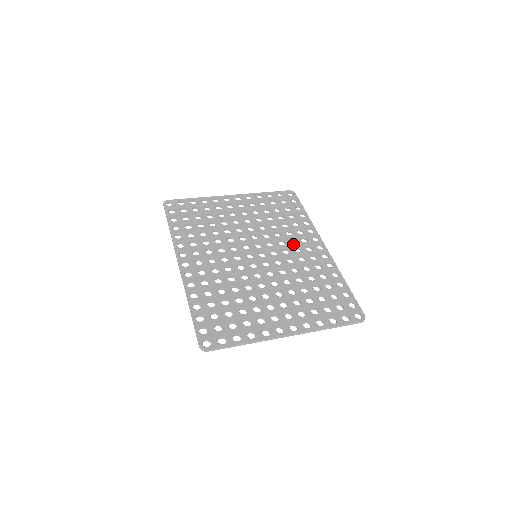
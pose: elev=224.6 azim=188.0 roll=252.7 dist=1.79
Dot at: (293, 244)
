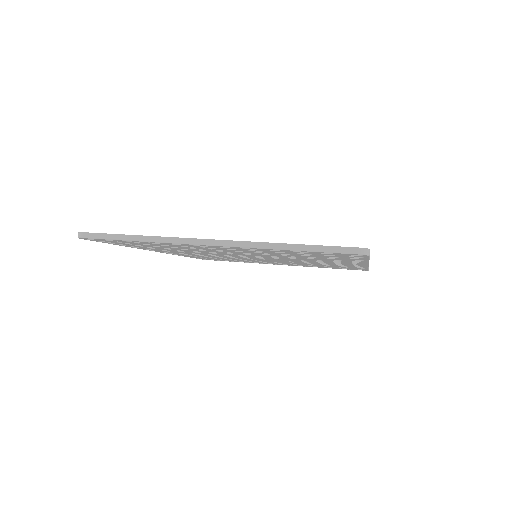
Dot at: occluded
